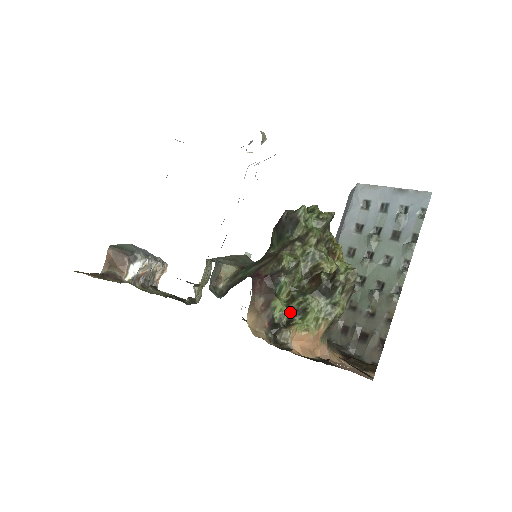
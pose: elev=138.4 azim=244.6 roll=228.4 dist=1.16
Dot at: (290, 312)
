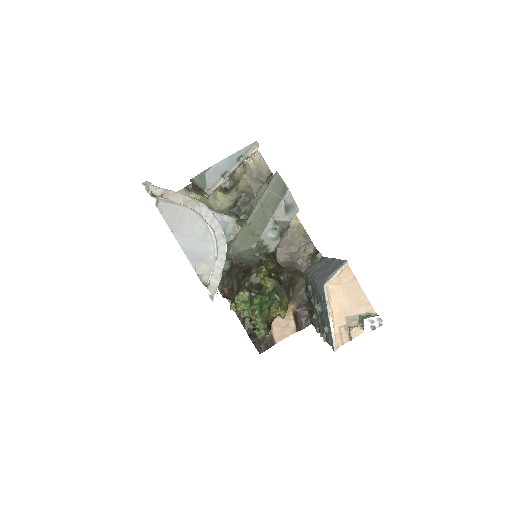
Dot at: occluded
